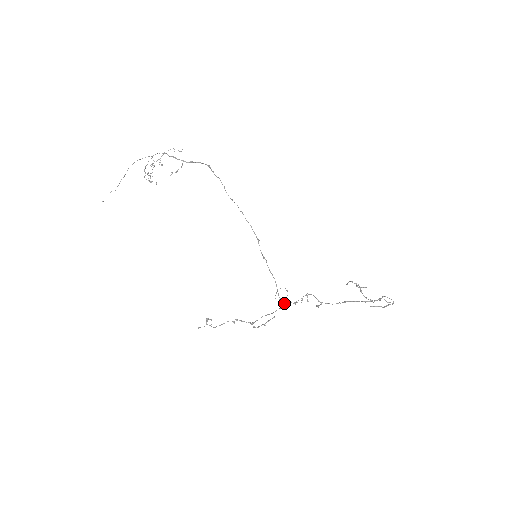
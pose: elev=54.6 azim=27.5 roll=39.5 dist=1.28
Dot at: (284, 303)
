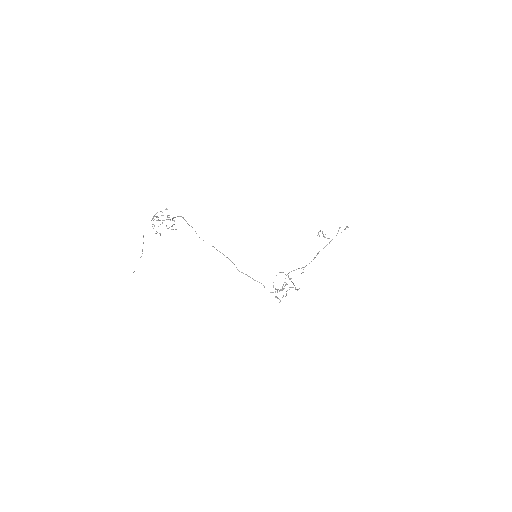
Dot at: (289, 278)
